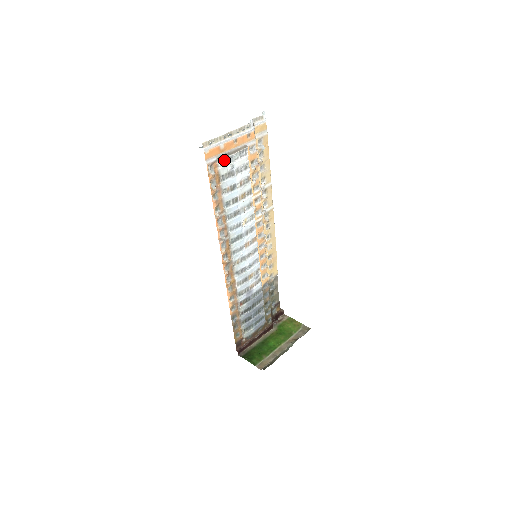
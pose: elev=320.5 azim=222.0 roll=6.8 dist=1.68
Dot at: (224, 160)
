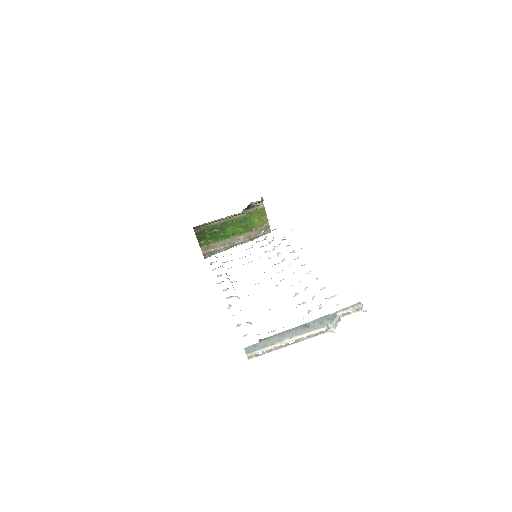
Dot at: occluded
